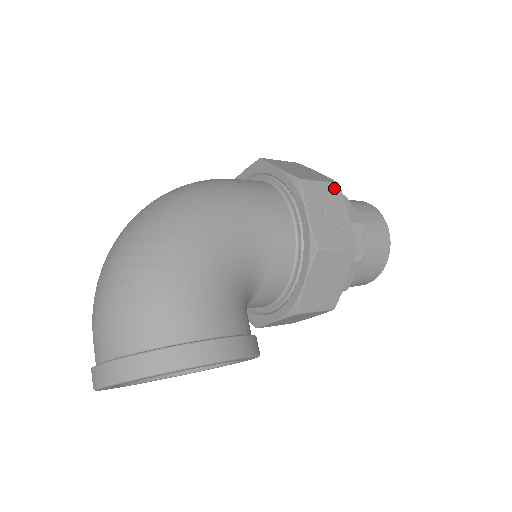
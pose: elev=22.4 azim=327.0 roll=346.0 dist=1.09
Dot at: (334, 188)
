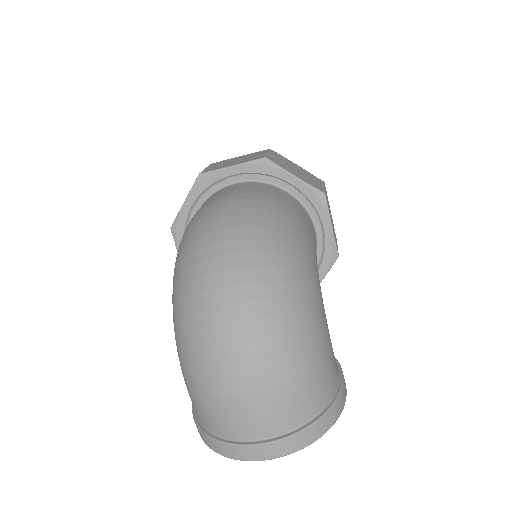
Dot at: occluded
